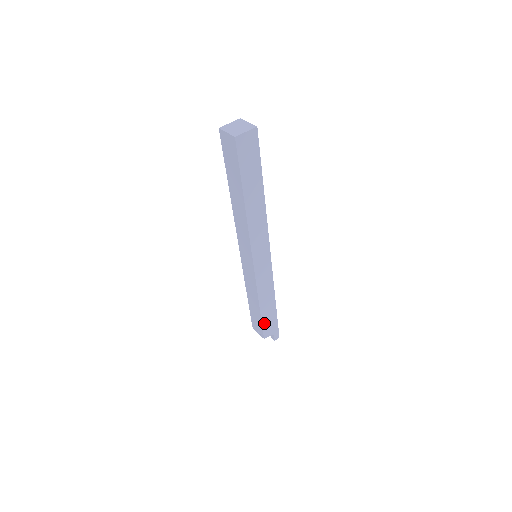
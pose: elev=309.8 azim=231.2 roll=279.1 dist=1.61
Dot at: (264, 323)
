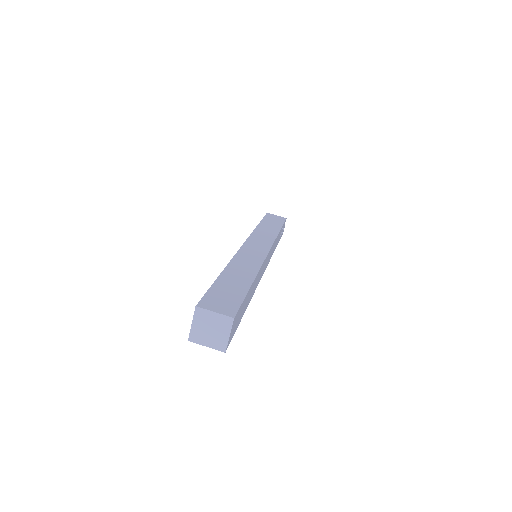
Dot at: occluded
